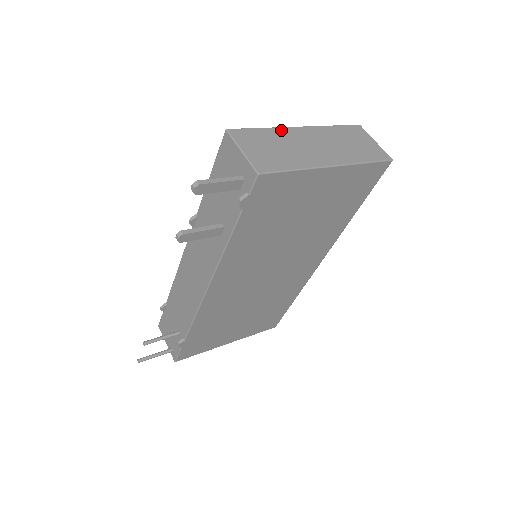
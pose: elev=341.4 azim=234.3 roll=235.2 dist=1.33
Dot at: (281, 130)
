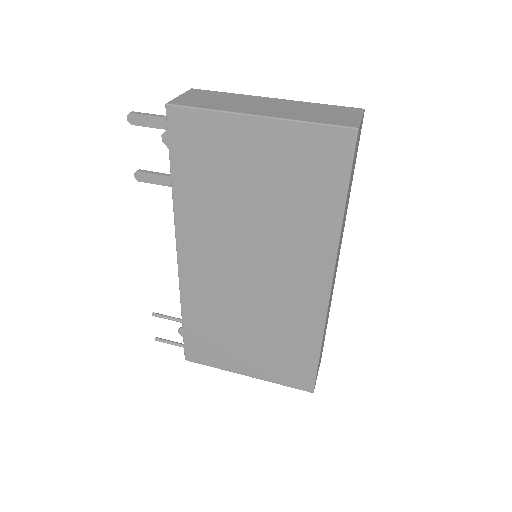
Dot at: (246, 96)
